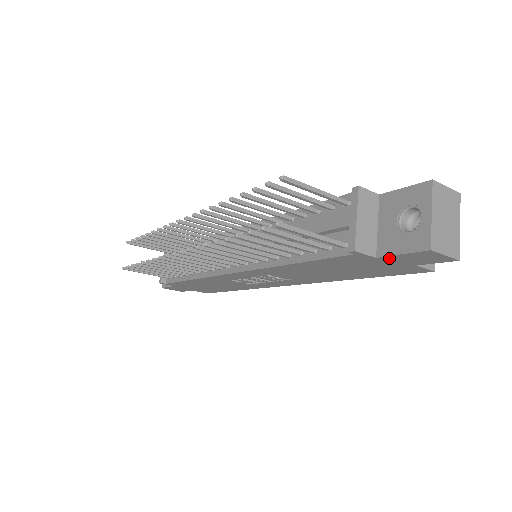
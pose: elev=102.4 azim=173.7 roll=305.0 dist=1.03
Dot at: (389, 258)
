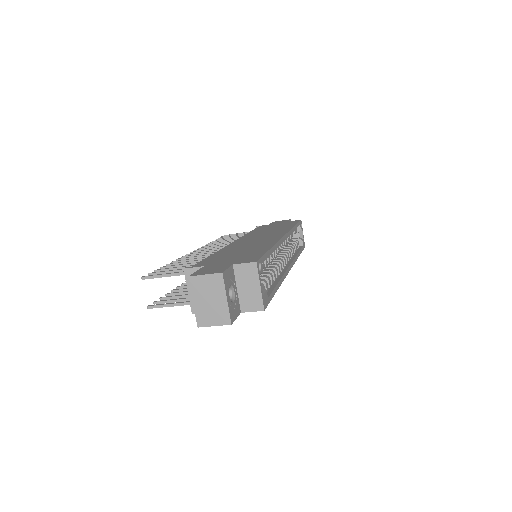
Dot at: occluded
